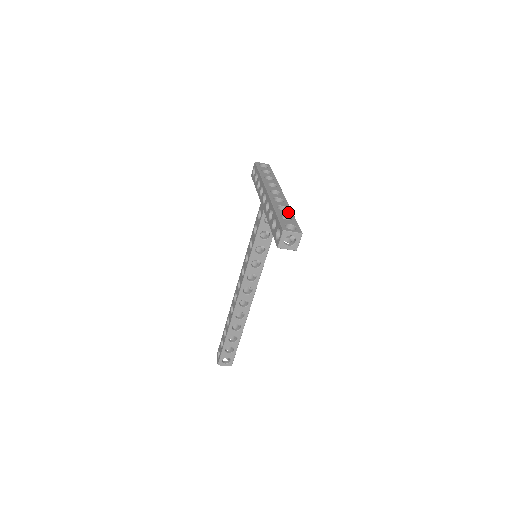
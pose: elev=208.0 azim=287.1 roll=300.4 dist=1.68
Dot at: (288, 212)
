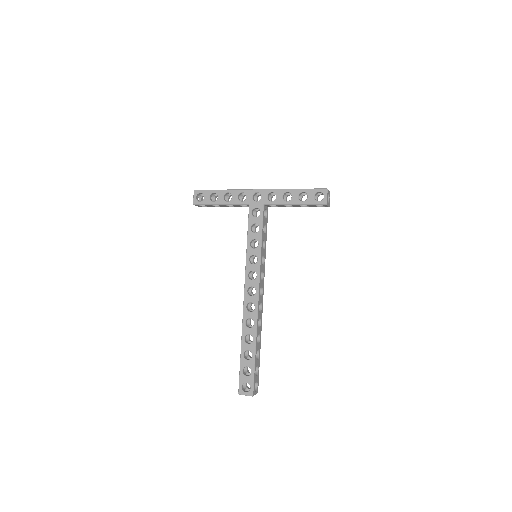
Dot at: occluded
